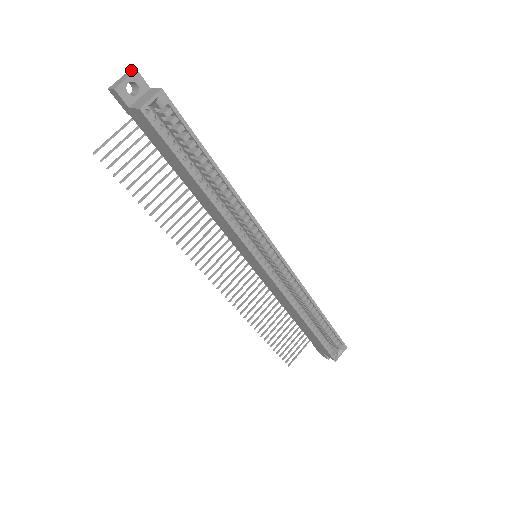
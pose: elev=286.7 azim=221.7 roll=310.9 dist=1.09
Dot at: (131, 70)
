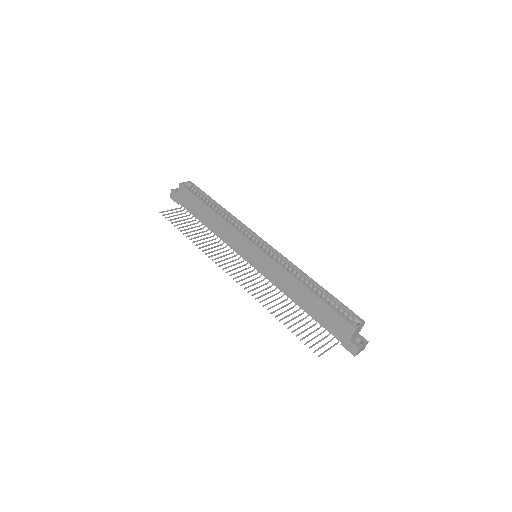
Dot at: occluded
